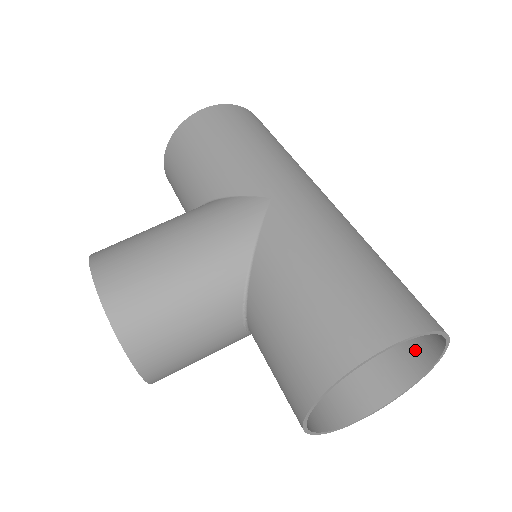
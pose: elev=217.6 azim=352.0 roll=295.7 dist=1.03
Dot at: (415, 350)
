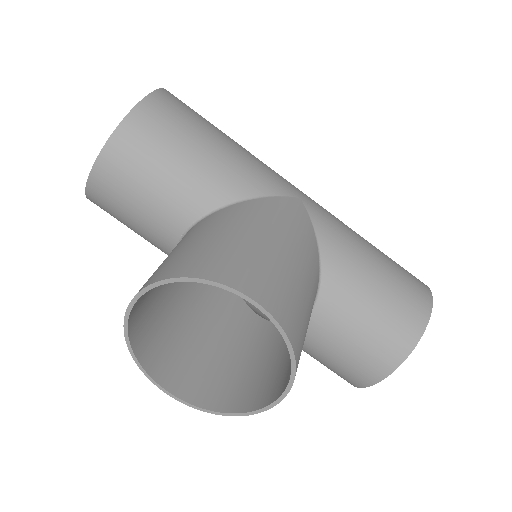
Dot at: occluded
